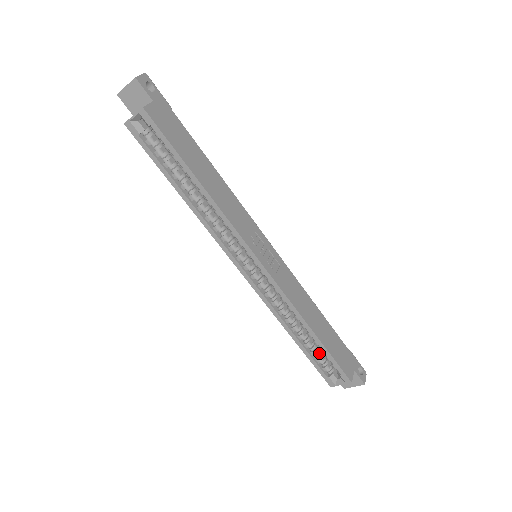
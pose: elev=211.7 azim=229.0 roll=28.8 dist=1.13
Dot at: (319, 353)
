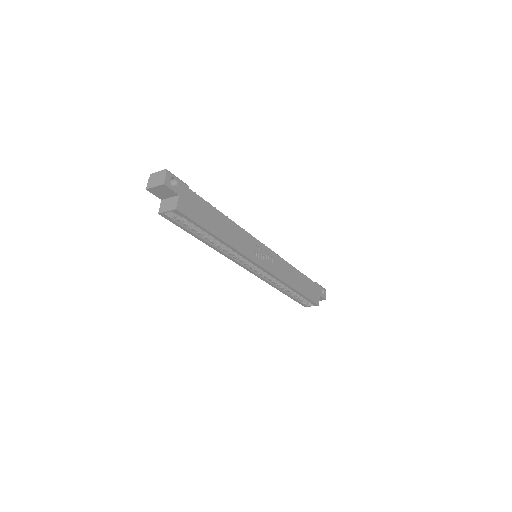
Dot at: occluded
